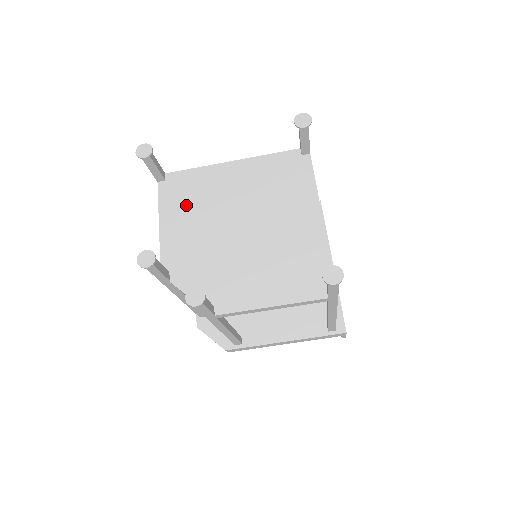
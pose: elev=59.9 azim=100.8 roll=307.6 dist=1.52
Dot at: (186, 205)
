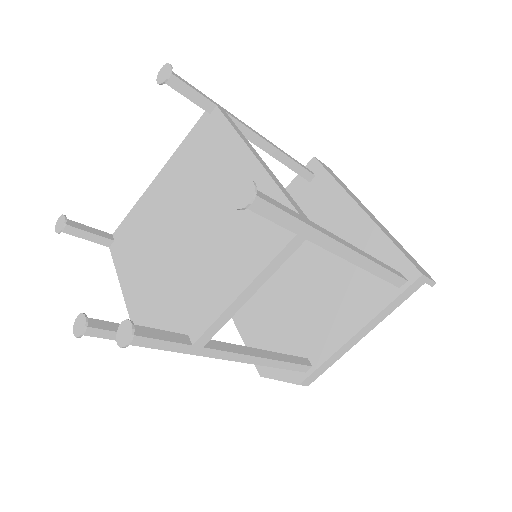
Dot at: (135, 249)
